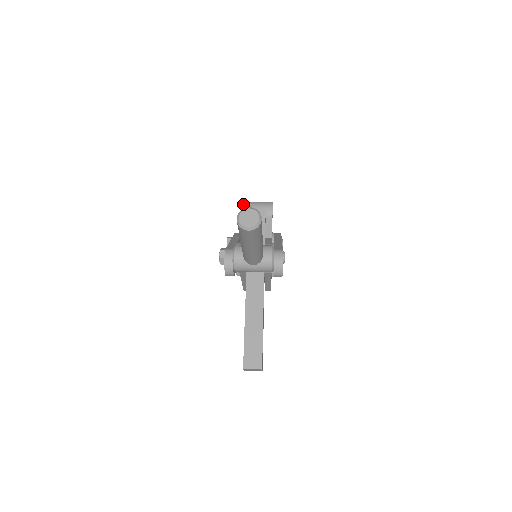
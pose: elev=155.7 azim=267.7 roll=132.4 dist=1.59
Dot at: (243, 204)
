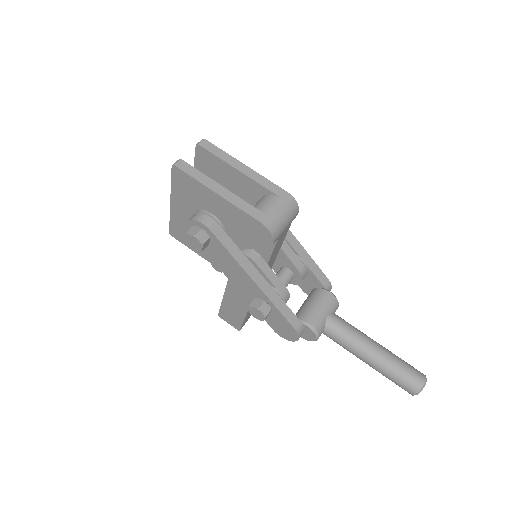
Dot at: (274, 238)
